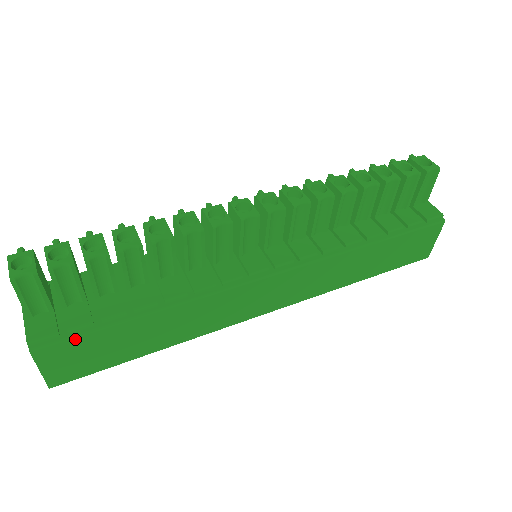
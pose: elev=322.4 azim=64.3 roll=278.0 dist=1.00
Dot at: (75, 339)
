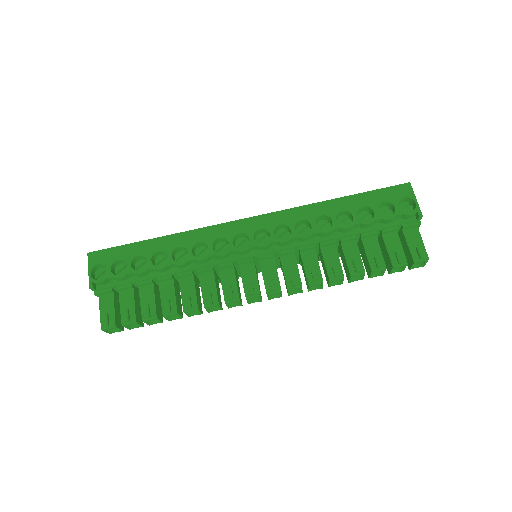
Dot at: occluded
